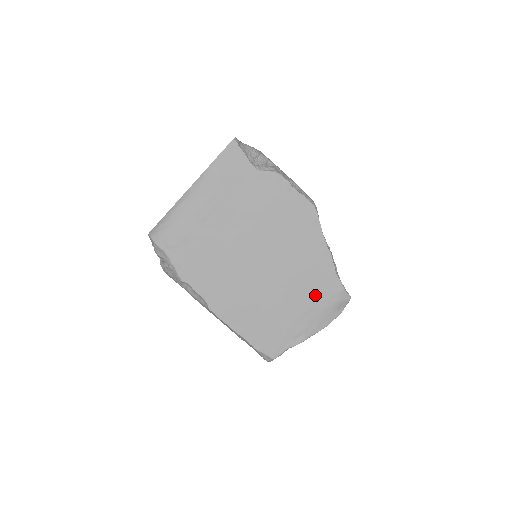
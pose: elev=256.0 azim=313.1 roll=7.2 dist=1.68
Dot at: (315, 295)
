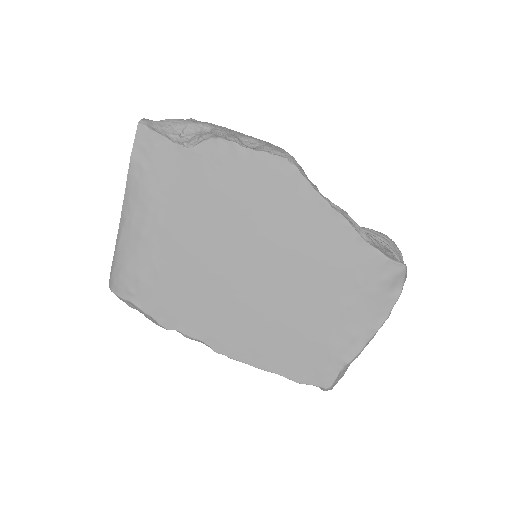
Dot at: (347, 283)
